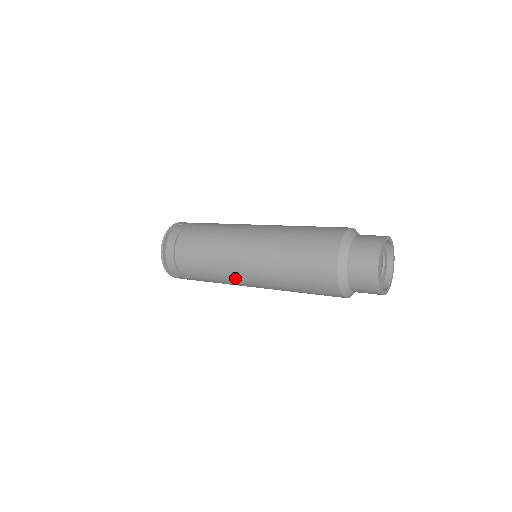
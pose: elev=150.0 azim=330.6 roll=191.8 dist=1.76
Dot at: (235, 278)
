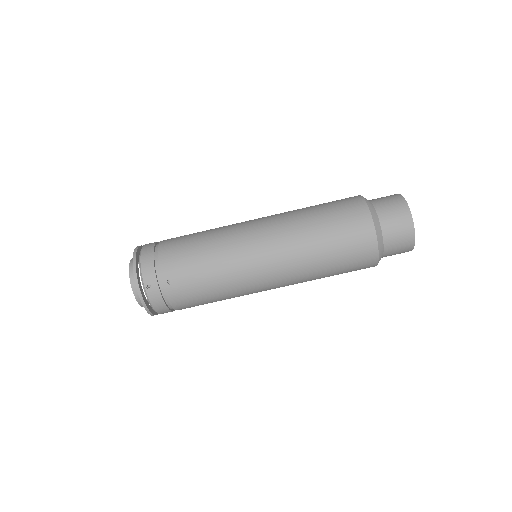
Dot at: (243, 257)
